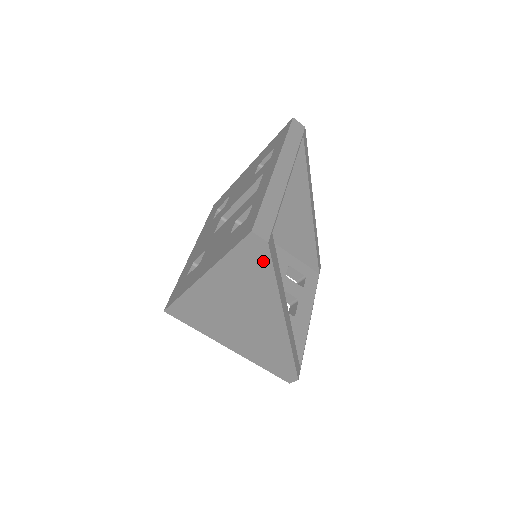
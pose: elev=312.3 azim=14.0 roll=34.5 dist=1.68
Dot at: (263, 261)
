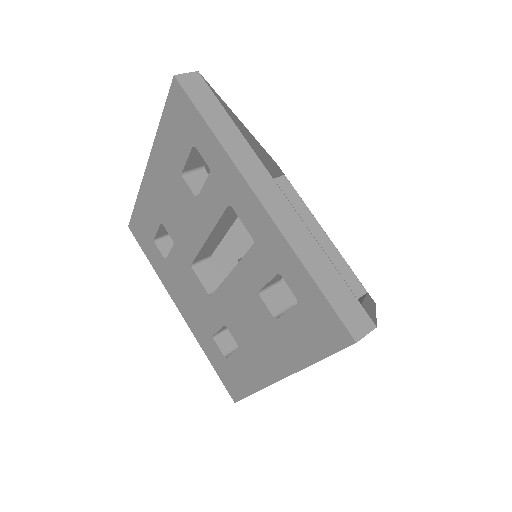
Dot at: occluded
